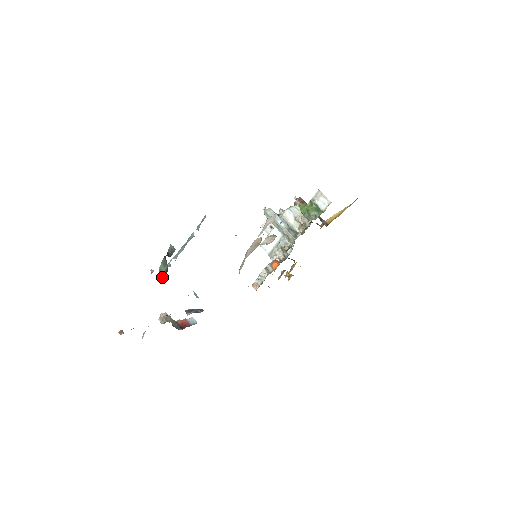
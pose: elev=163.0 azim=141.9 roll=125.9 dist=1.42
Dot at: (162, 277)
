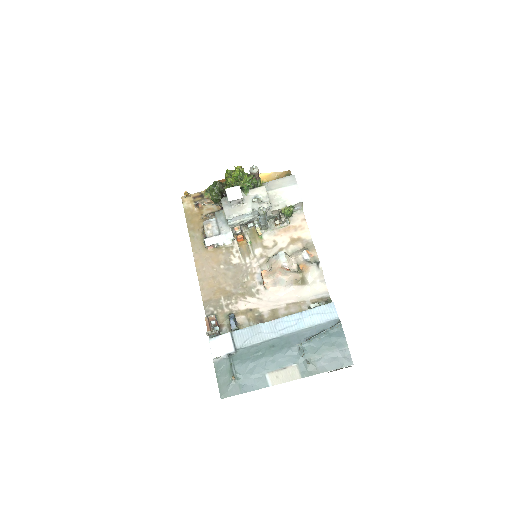
Dot at: occluded
